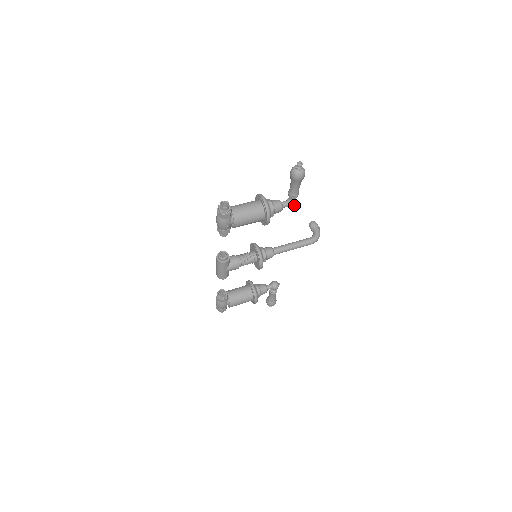
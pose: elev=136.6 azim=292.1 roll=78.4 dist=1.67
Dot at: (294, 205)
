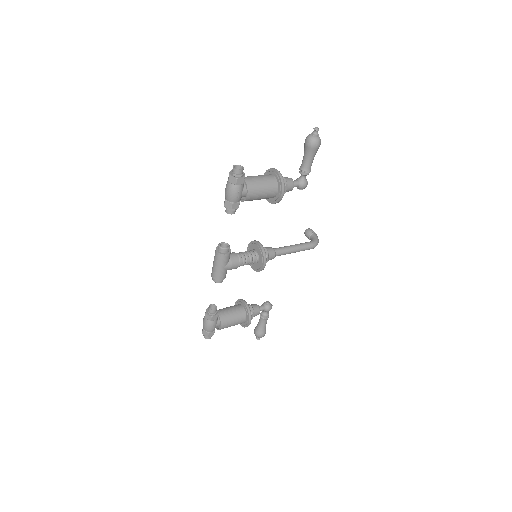
Dot at: (305, 184)
